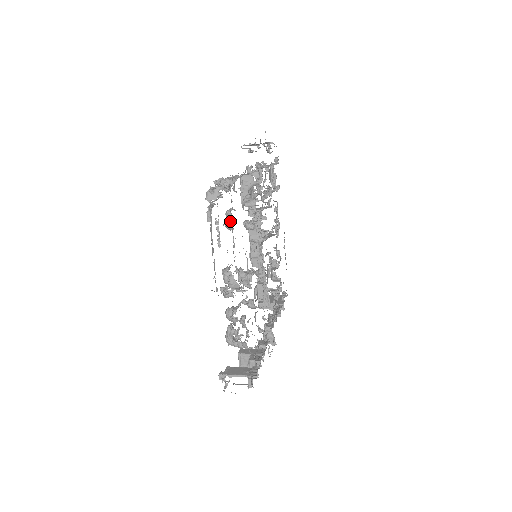
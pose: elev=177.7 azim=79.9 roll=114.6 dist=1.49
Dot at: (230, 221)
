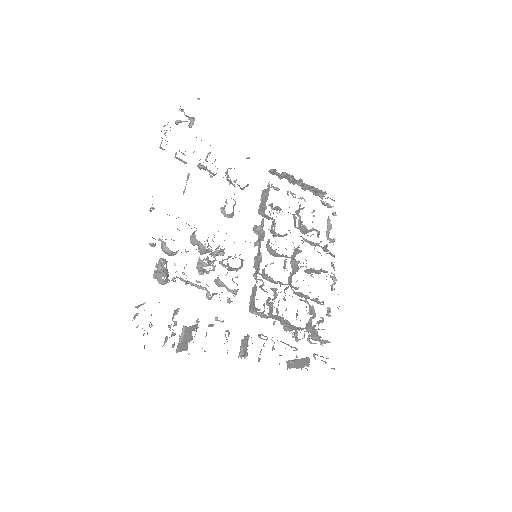
Dot at: (224, 205)
